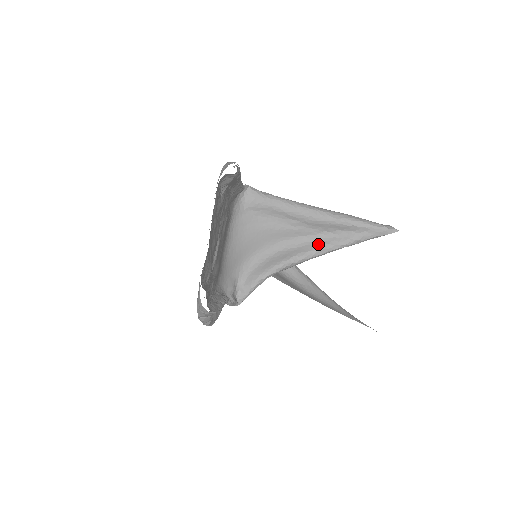
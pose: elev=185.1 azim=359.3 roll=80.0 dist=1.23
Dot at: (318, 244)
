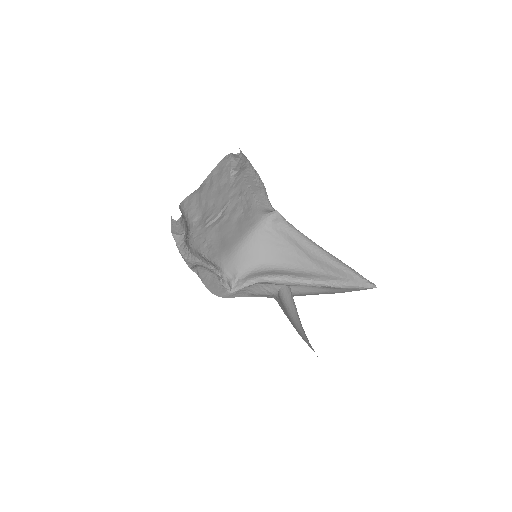
Dot at: (311, 275)
